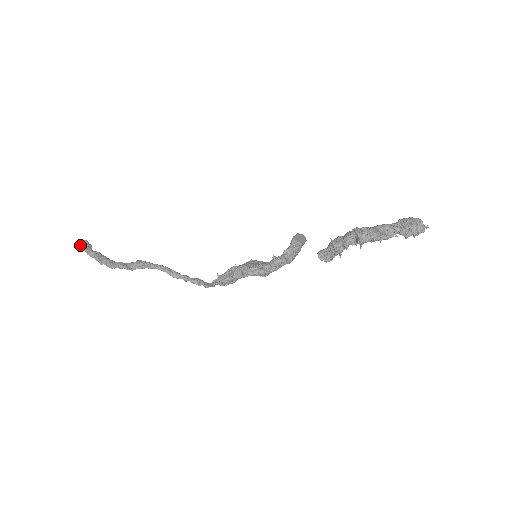
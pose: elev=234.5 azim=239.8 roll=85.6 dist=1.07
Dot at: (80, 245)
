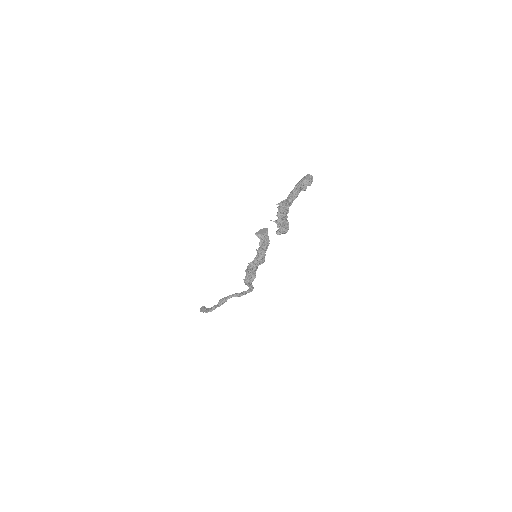
Dot at: occluded
